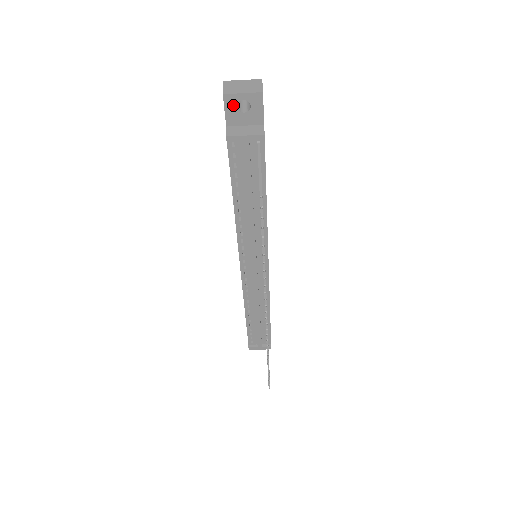
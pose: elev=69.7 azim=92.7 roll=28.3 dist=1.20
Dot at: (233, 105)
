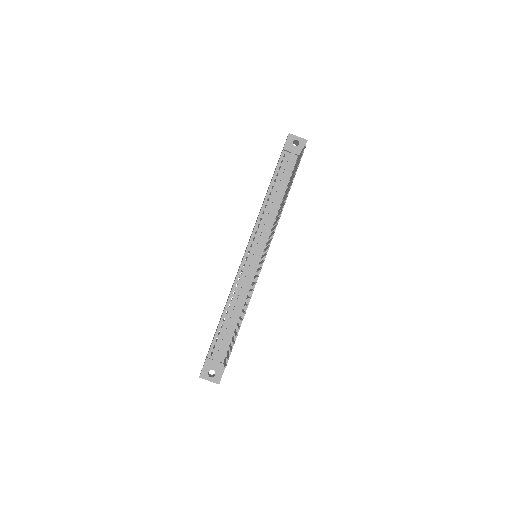
Dot at: (291, 140)
